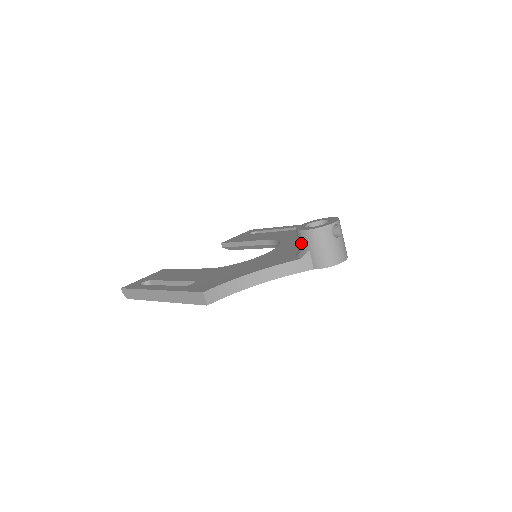
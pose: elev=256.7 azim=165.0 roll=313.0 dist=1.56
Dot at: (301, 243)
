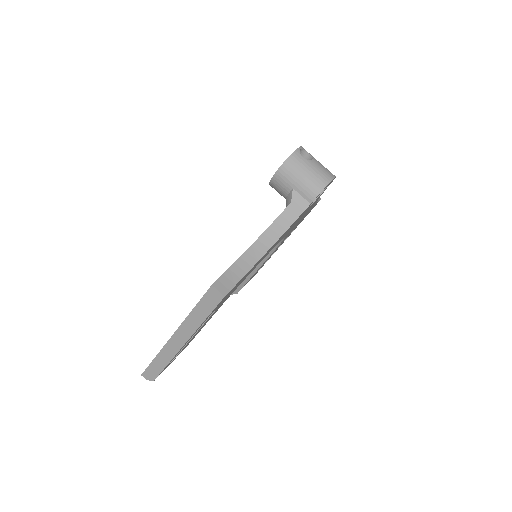
Dot at: (282, 190)
